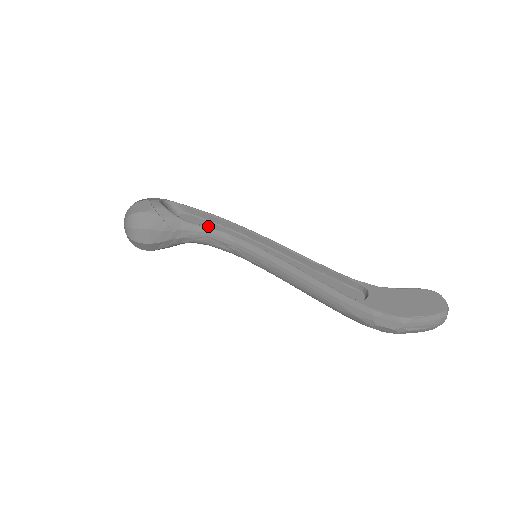
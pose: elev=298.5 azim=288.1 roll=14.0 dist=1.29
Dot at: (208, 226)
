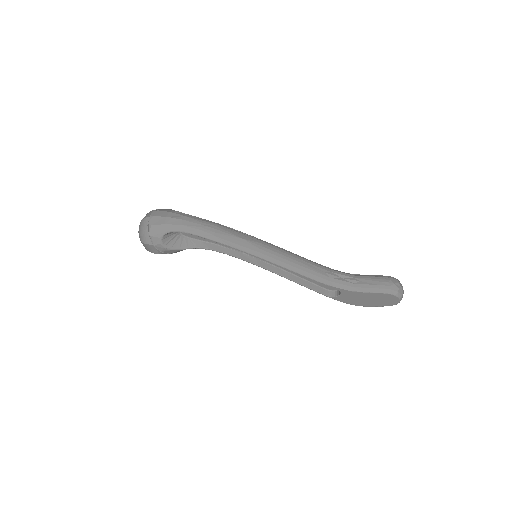
Dot at: (210, 249)
